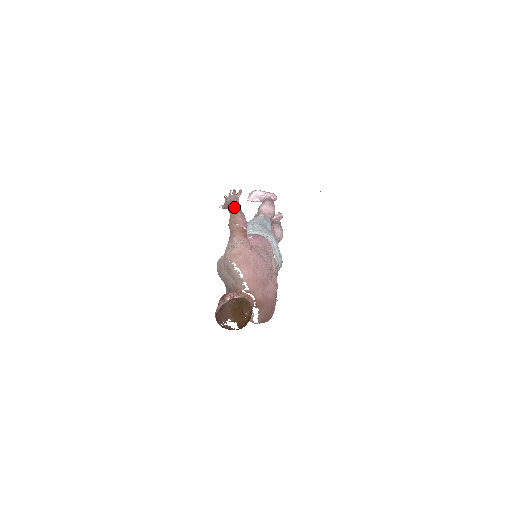
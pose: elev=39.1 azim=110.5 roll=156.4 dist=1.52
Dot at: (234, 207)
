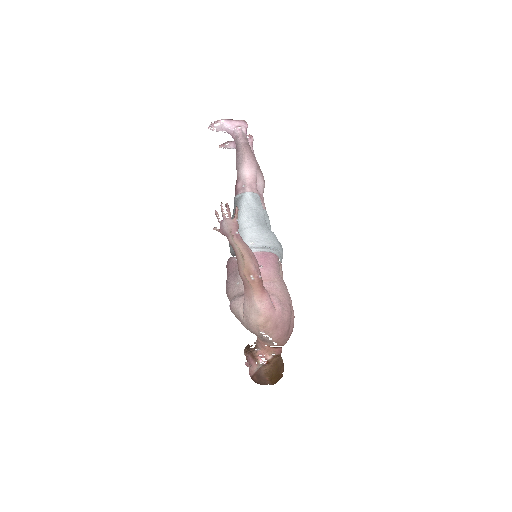
Dot at: (240, 247)
